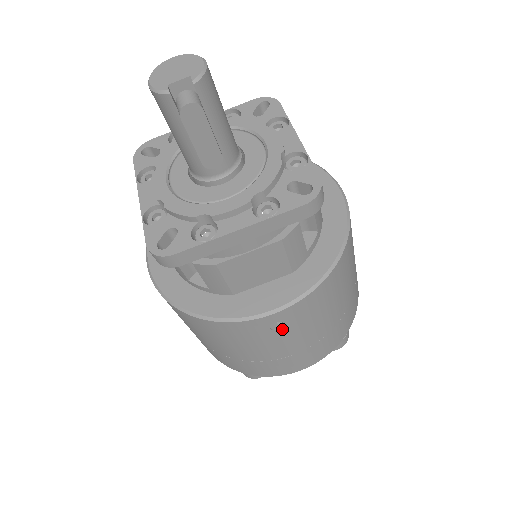
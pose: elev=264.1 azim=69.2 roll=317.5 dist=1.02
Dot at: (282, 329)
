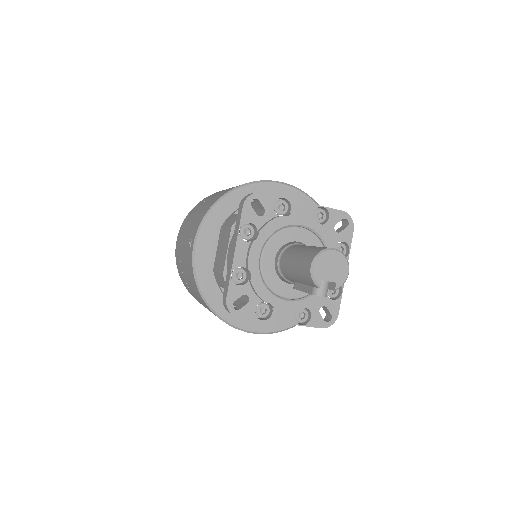
Dot at: occluded
